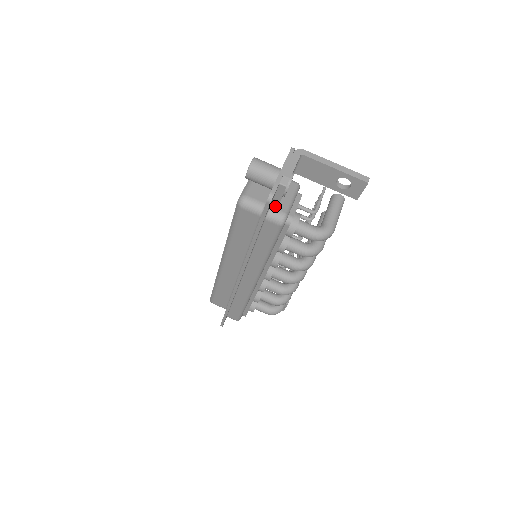
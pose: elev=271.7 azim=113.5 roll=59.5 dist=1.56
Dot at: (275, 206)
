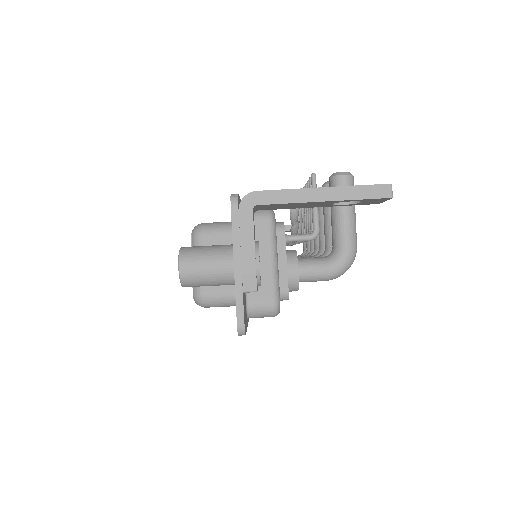
Dot at: (253, 297)
